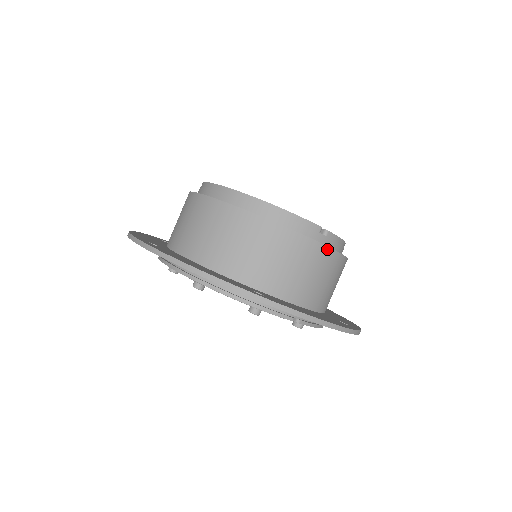
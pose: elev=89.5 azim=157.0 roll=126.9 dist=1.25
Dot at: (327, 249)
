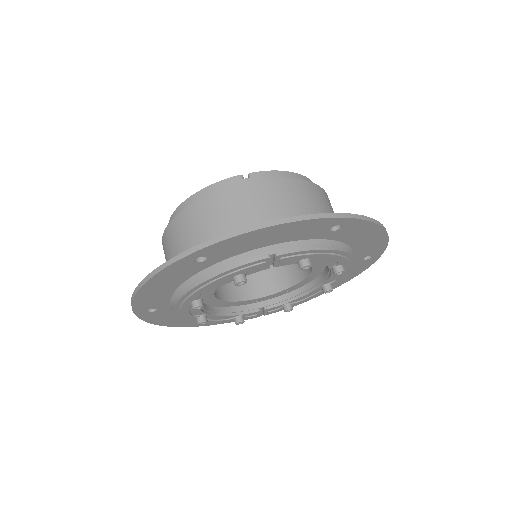
Dot at: (255, 183)
